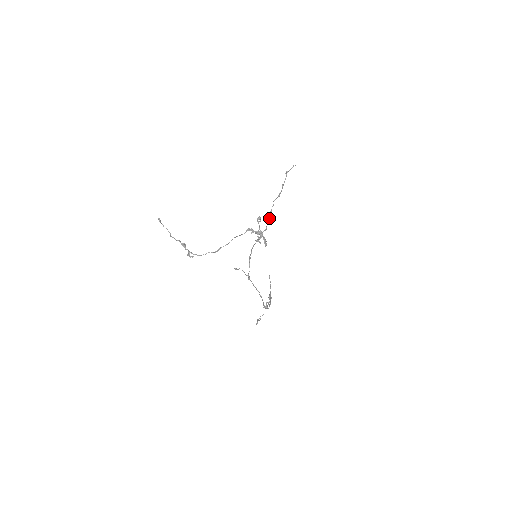
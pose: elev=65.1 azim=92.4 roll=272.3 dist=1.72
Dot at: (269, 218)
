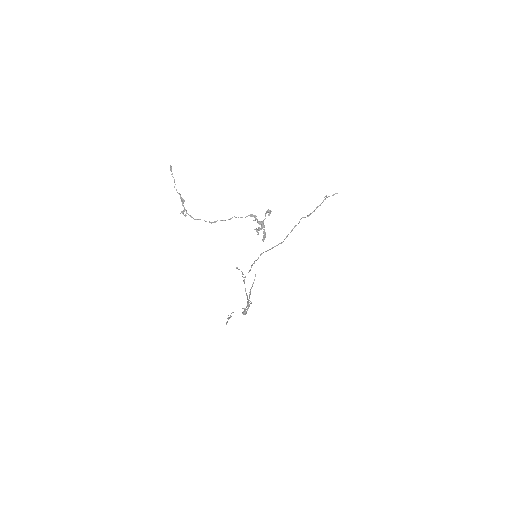
Dot at: occluded
